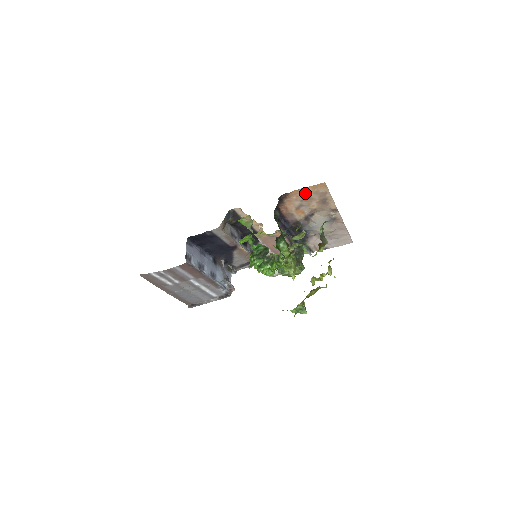
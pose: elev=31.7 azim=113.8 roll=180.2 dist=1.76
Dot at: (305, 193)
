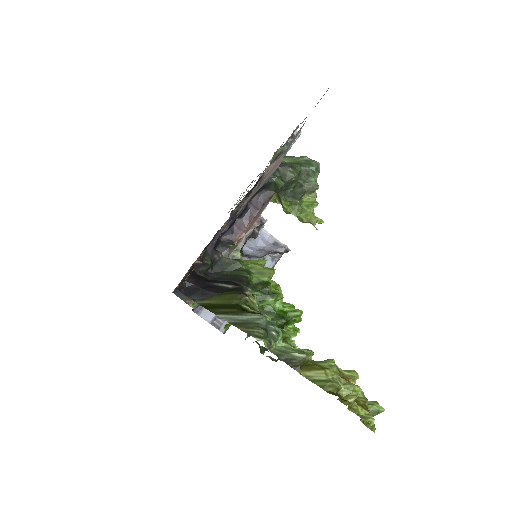
Dot at: occluded
